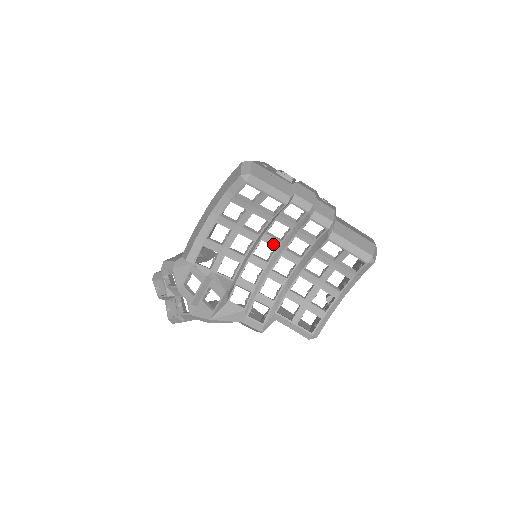
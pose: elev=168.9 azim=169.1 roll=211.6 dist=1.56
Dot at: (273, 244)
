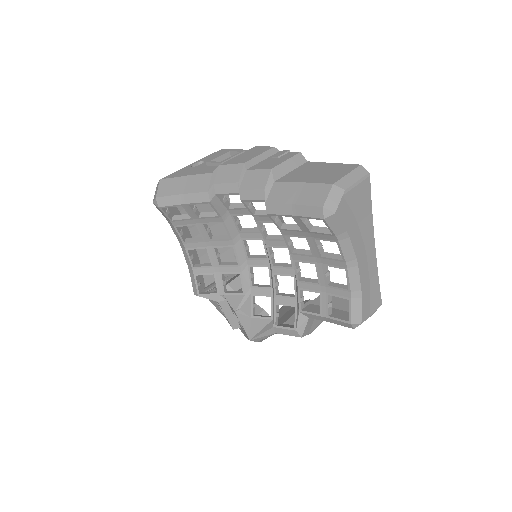
Dot at: (256, 238)
